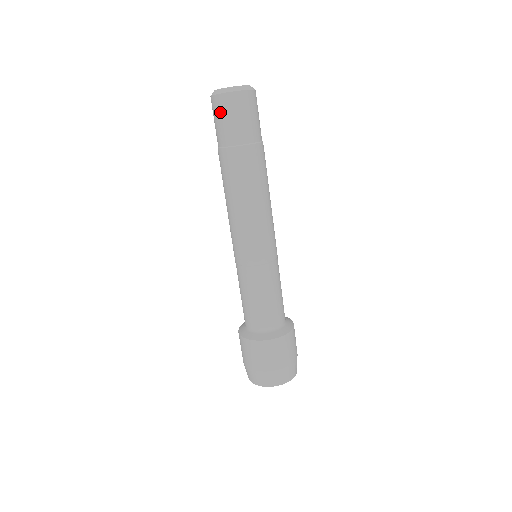
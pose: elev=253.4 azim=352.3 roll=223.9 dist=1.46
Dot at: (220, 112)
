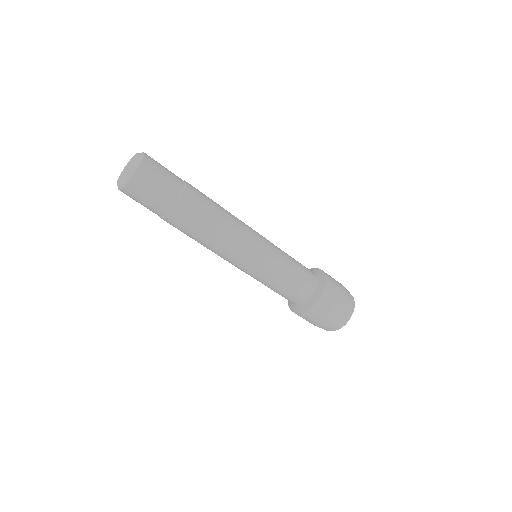
Dot at: occluded
